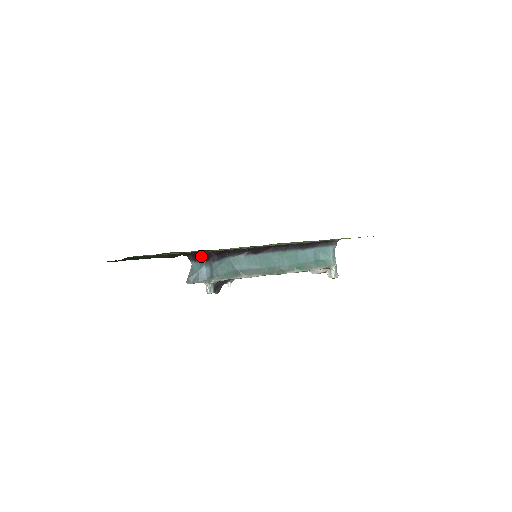
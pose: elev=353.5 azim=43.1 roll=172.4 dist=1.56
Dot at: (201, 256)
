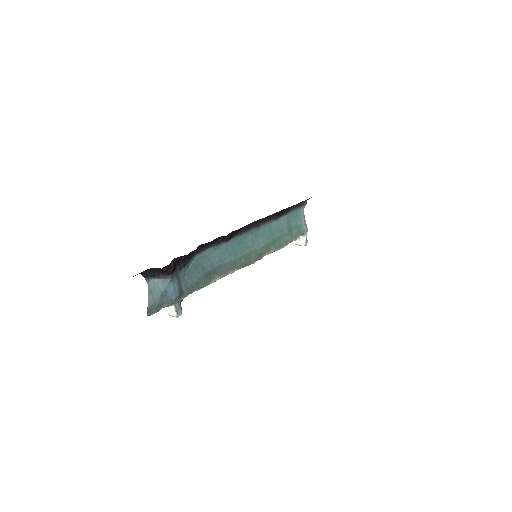
Dot at: (164, 268)
